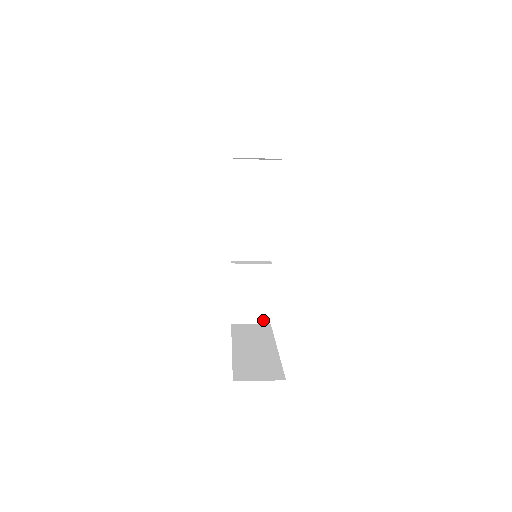
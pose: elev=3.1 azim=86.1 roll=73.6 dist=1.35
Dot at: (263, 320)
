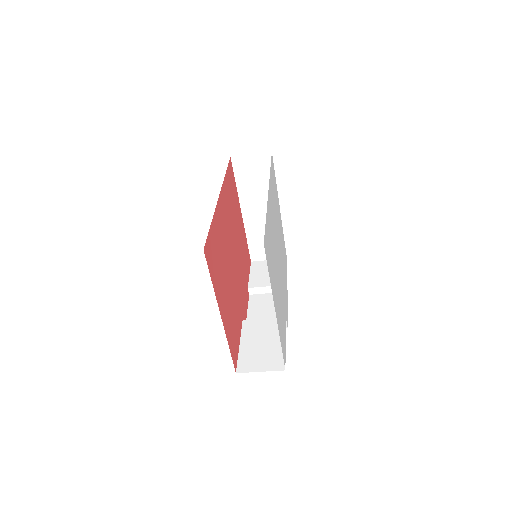
Dot at: (276, 367)
